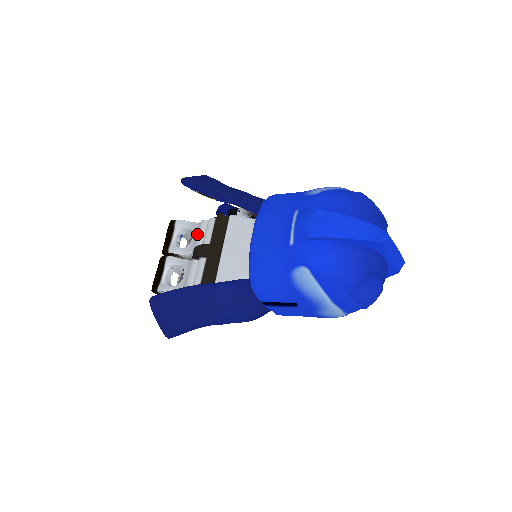
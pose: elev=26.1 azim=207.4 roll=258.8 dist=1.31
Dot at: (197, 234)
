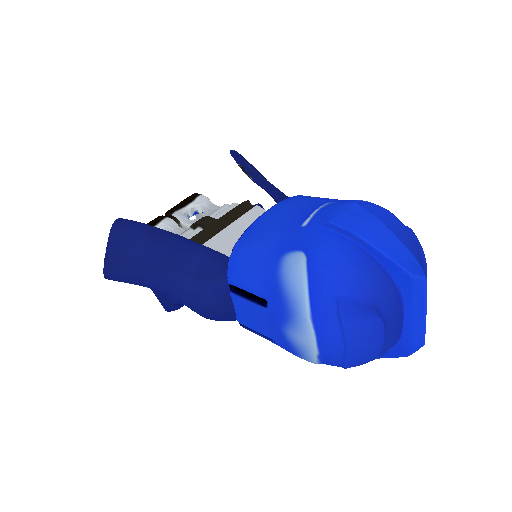
Dot at: (212, 212)
